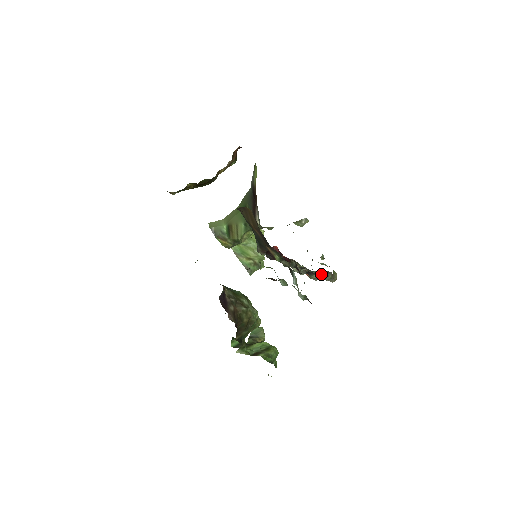
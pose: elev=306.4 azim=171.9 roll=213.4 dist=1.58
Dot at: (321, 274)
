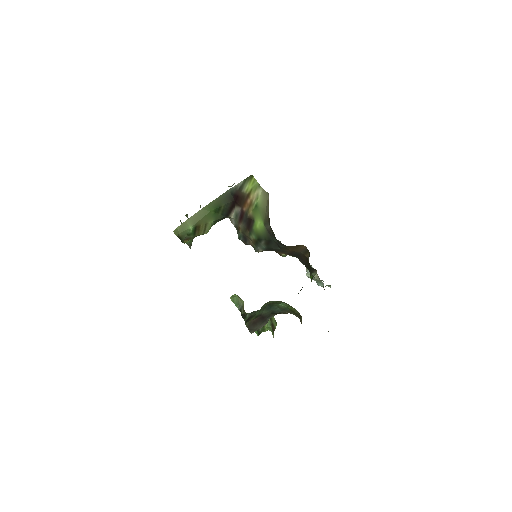
Dot at: occluded
